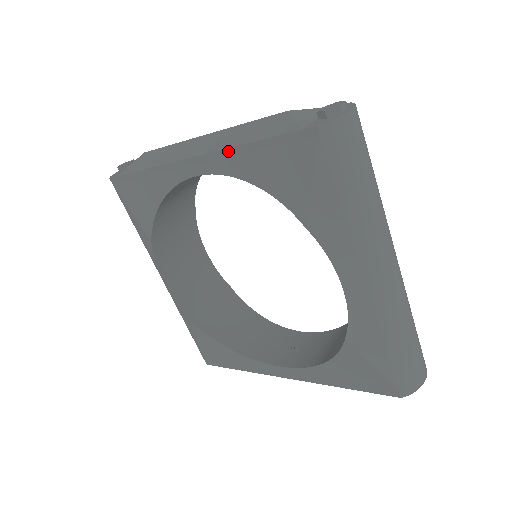
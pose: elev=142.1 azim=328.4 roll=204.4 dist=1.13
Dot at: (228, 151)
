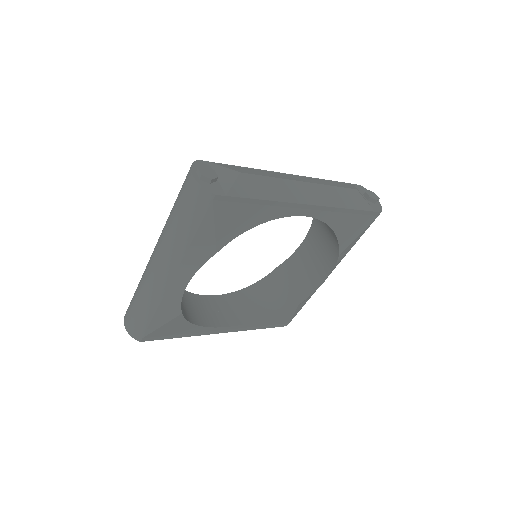
Dot at: (335, 209)
